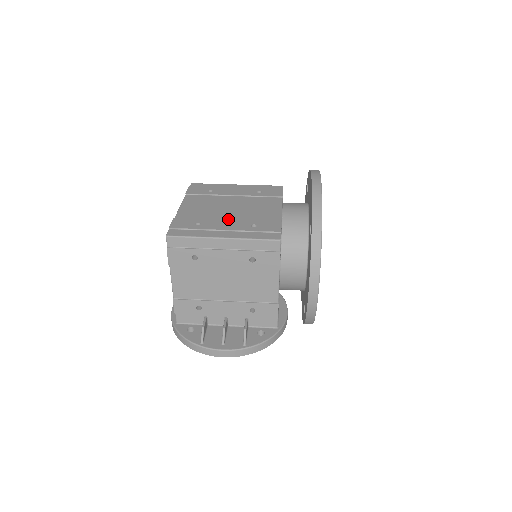
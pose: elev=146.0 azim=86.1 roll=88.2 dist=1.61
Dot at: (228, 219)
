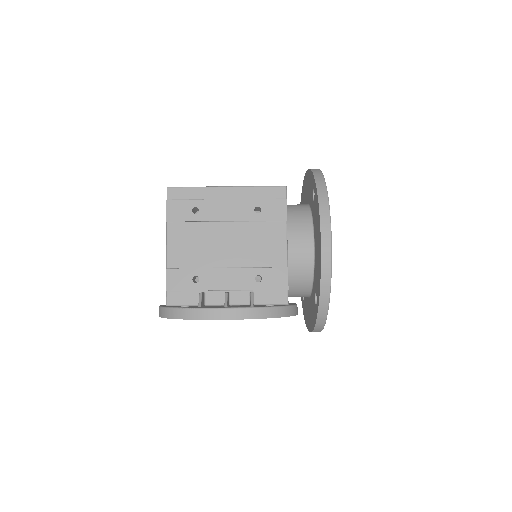
Dot at: occluded
